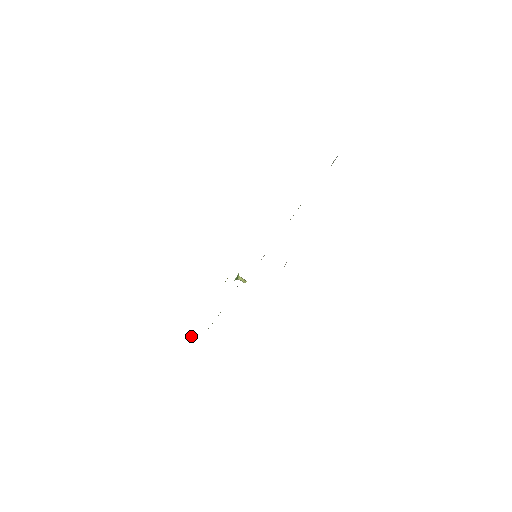
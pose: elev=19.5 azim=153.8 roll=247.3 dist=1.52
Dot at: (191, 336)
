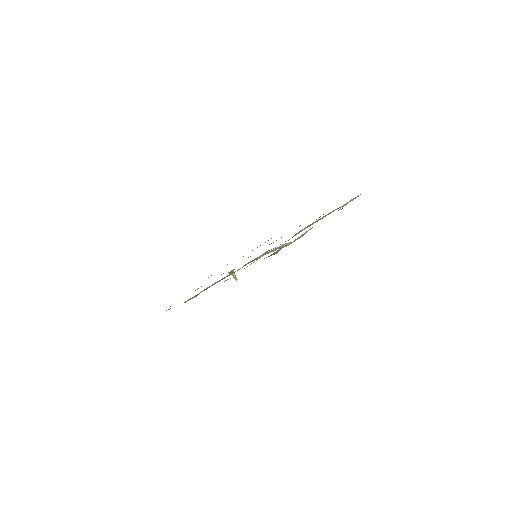
Dot at: (168, 309)
